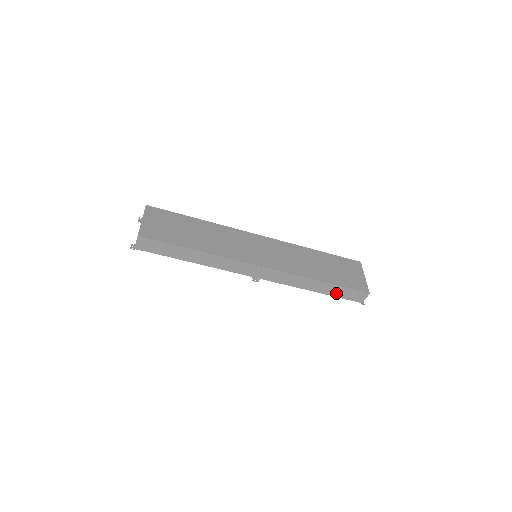
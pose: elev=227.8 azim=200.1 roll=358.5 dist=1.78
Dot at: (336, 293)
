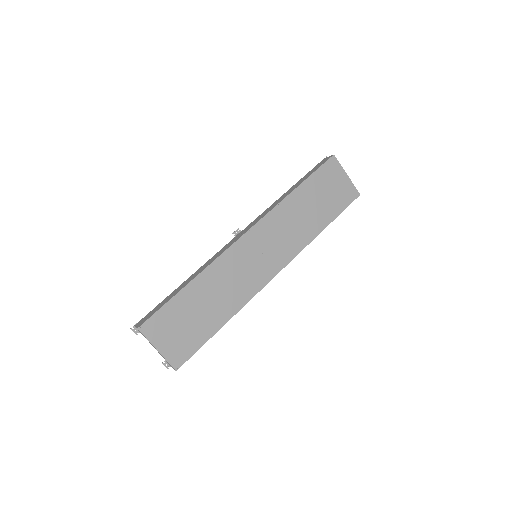
Dot at: occluded
